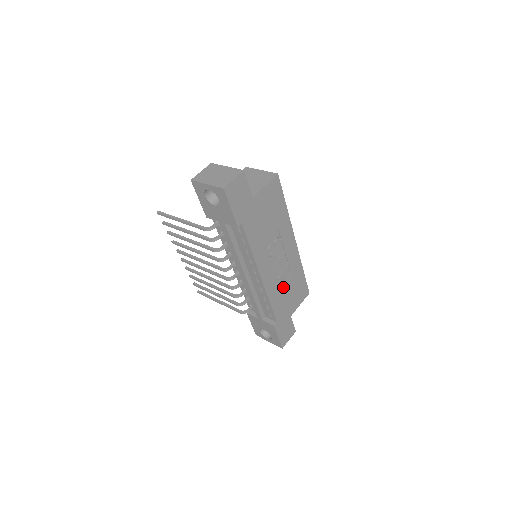
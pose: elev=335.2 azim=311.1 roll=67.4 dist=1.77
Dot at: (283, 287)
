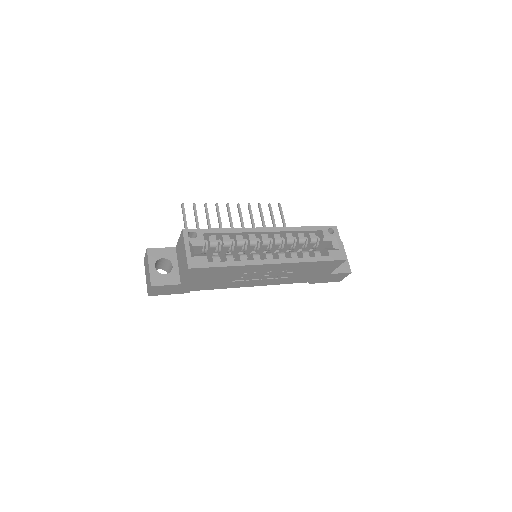
Dot at: (293, 275)
